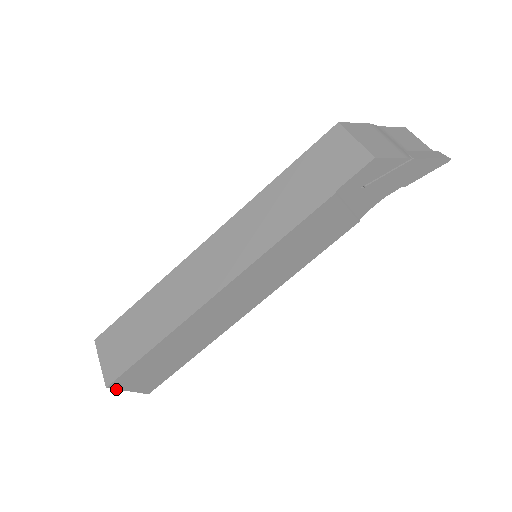
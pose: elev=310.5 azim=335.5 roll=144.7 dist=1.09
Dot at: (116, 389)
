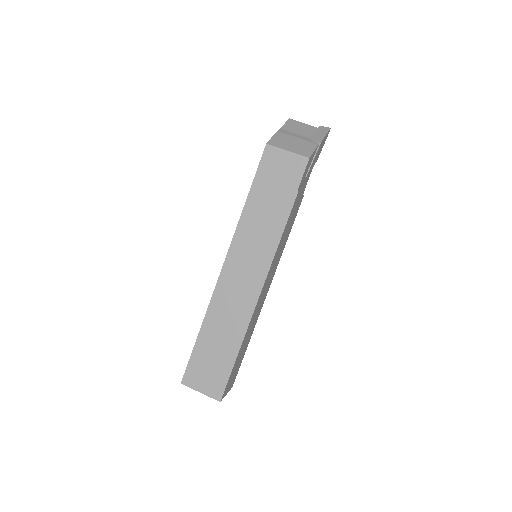
Dot at: occluded
